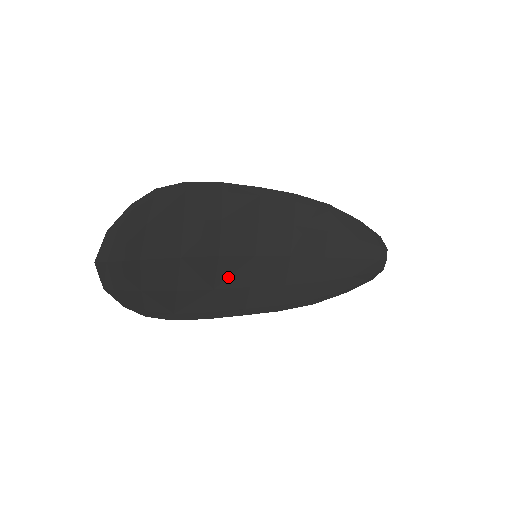
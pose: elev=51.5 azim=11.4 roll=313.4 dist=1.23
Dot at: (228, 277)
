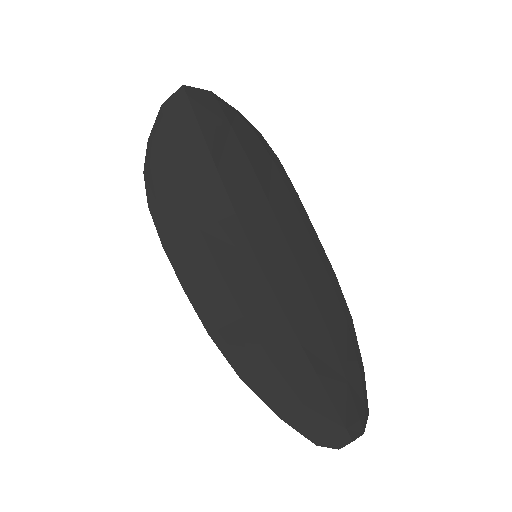
Dot at: (219, 239)
